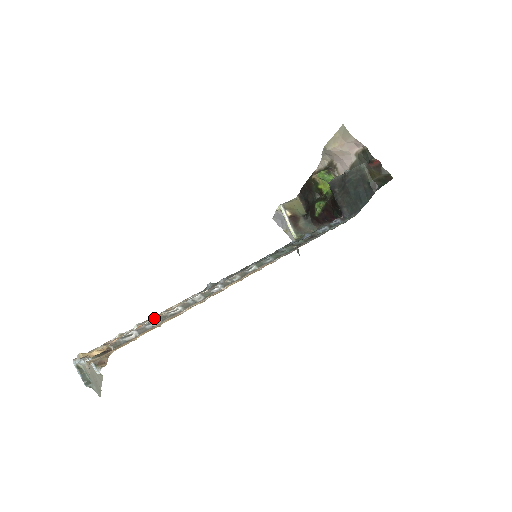
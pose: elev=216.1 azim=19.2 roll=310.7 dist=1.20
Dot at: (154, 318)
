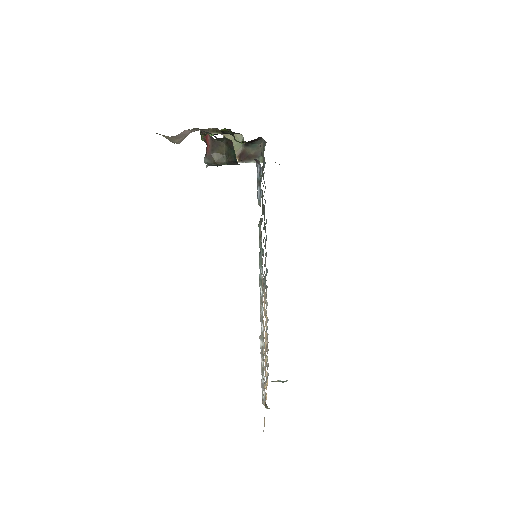
Dot at: (266, 338)
